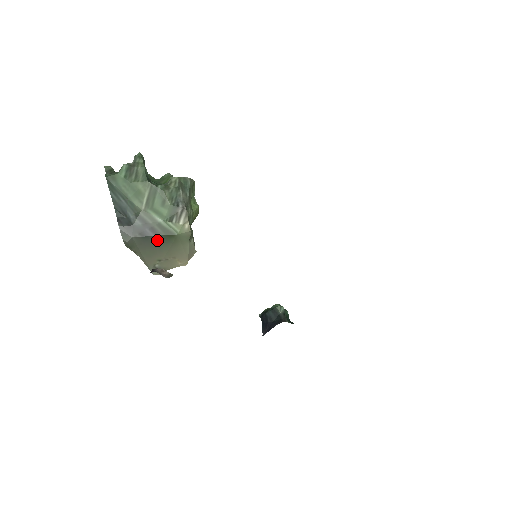
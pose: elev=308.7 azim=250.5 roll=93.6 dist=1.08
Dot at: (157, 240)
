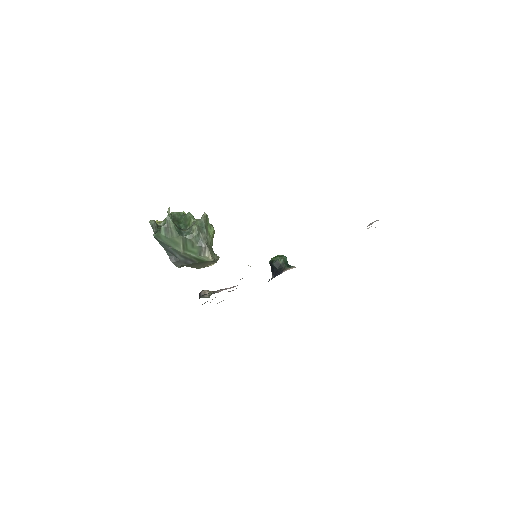
Dot at: (196, 263)
